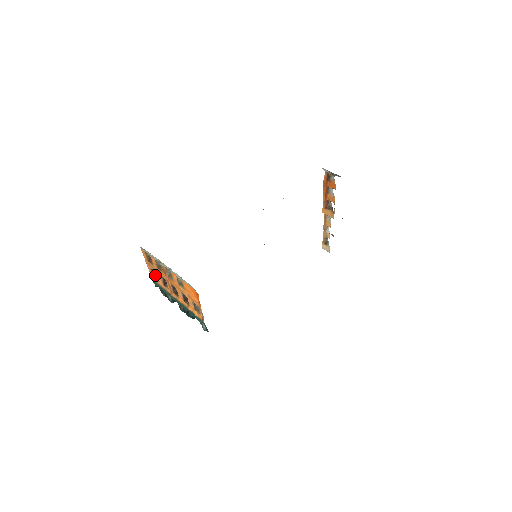
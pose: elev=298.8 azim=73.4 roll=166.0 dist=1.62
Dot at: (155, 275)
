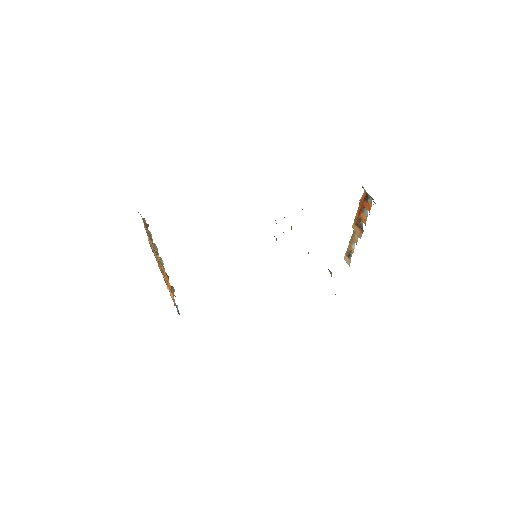
Dot at: occluded
